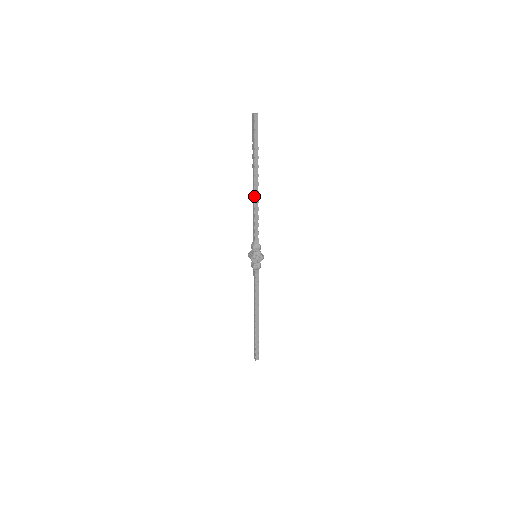
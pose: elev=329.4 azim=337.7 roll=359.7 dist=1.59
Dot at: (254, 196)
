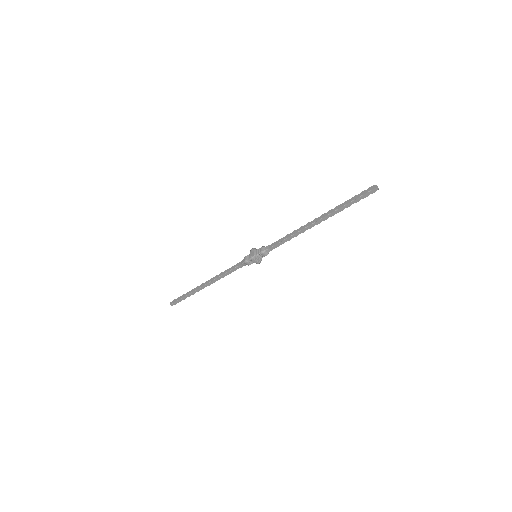
Dot at: (306, 227)
